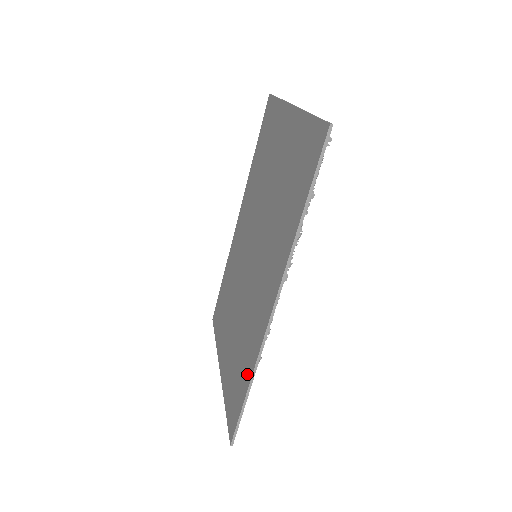
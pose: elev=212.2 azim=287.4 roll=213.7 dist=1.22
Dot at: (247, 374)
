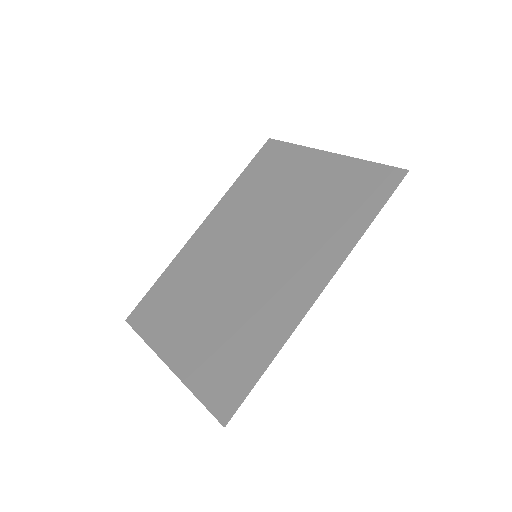
Dot at: (264, 351)
